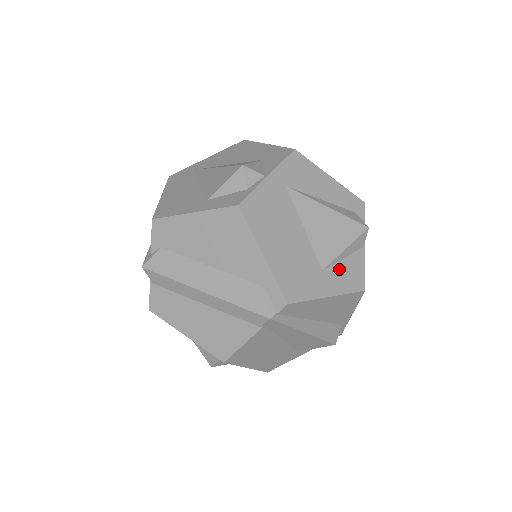
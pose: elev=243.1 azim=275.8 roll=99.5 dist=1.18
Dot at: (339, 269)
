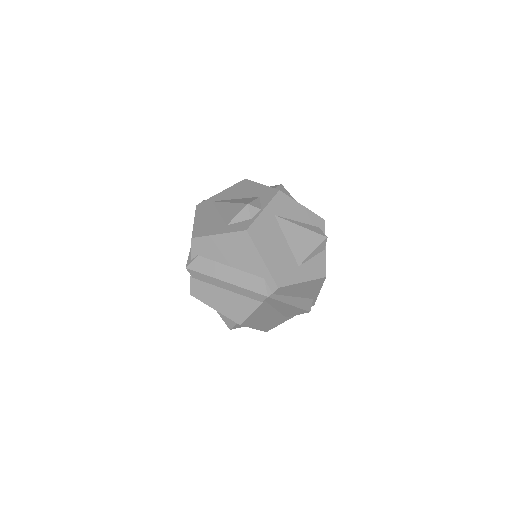
Dot at: (309, 265)
